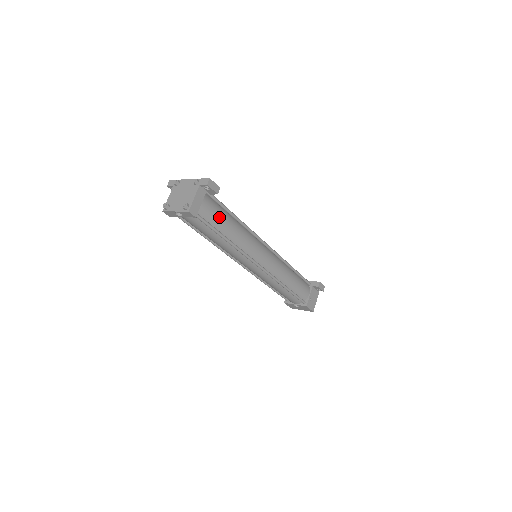
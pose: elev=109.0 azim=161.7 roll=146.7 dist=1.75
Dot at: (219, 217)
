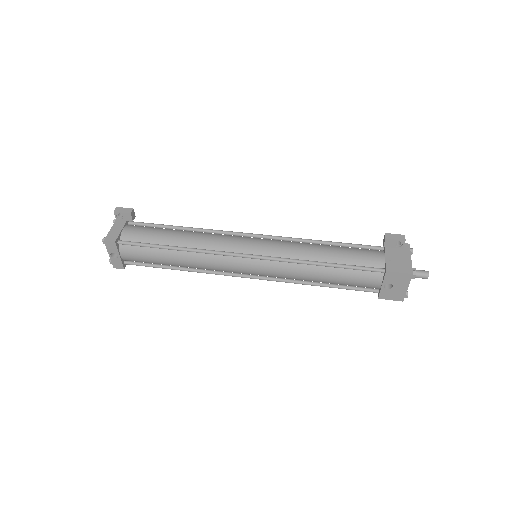
Dot at: (153, 234)
